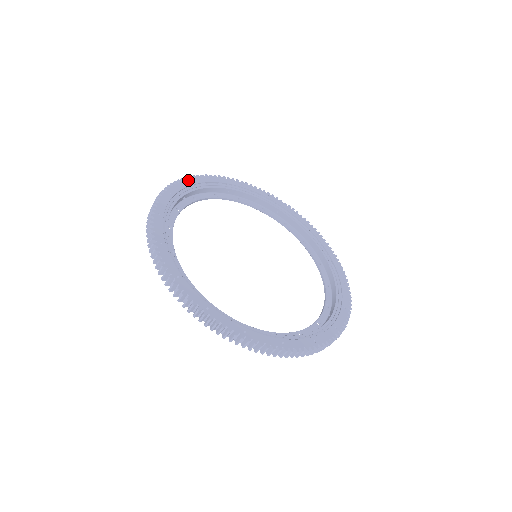
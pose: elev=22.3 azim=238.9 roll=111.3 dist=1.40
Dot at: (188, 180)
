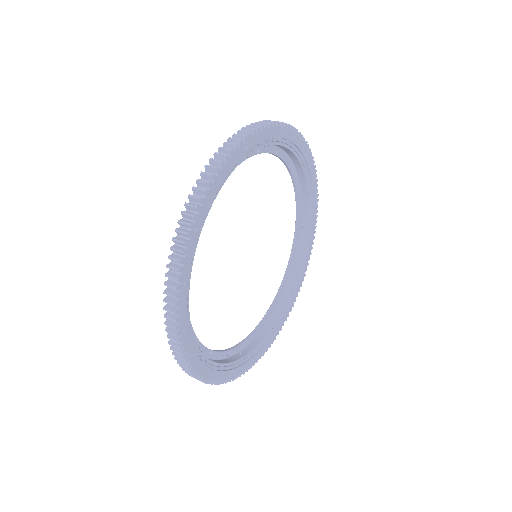
Dot at: (294, 133)
